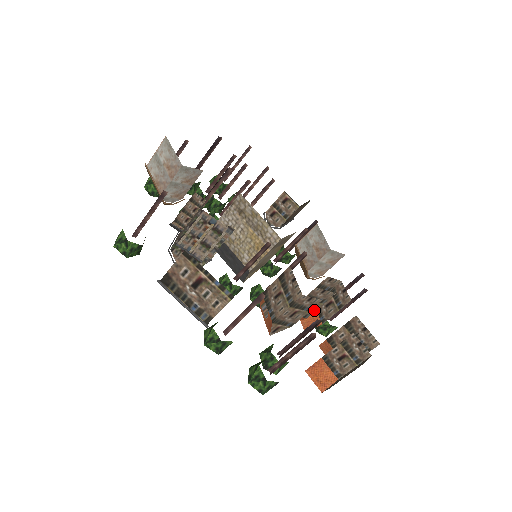
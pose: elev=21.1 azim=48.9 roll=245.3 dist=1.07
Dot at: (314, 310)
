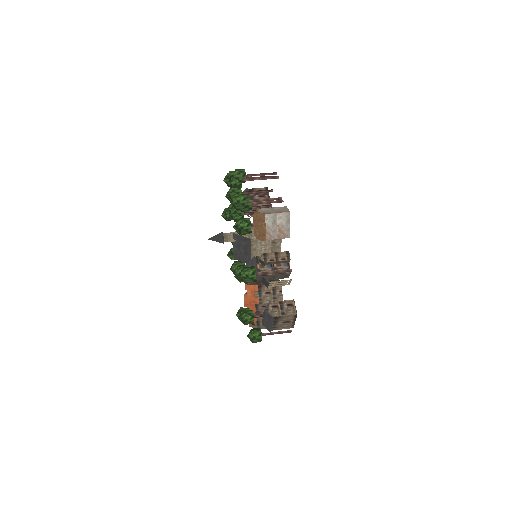
Dot at: occluded
